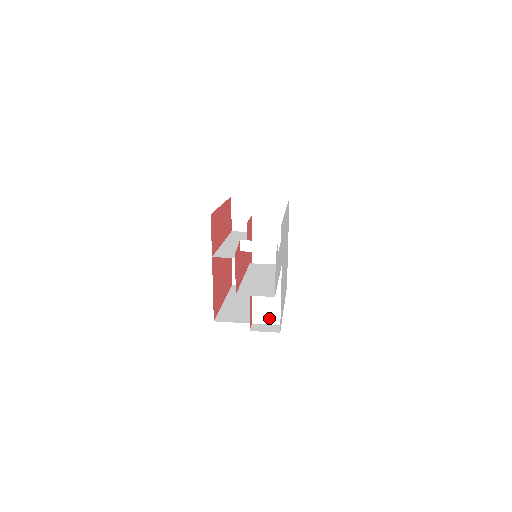
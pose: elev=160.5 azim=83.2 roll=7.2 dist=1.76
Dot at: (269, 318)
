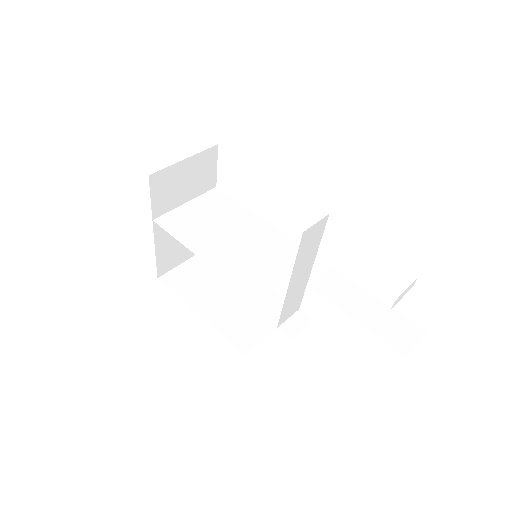
Dot at: (292, 312)
